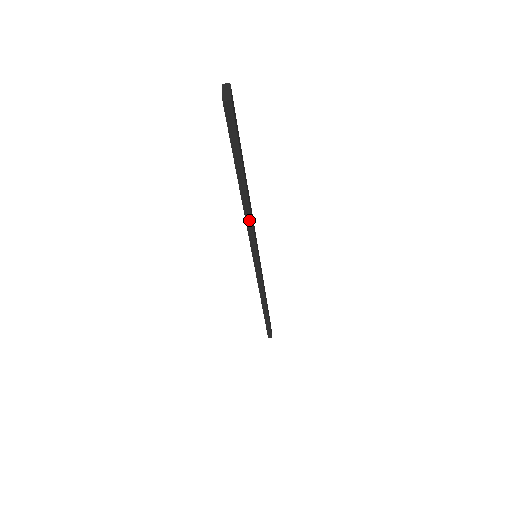
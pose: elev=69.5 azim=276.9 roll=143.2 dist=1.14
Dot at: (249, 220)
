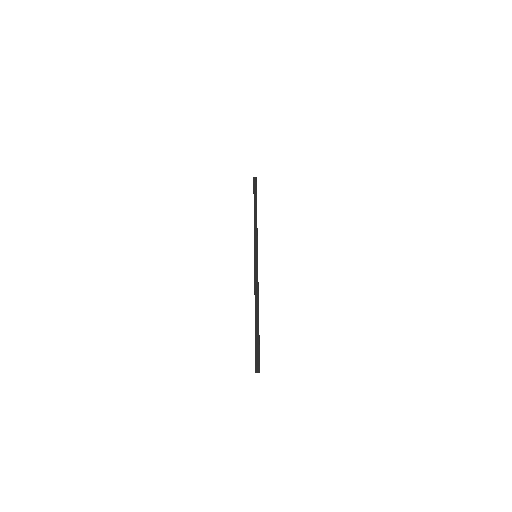
Dot at: (256, 222)
